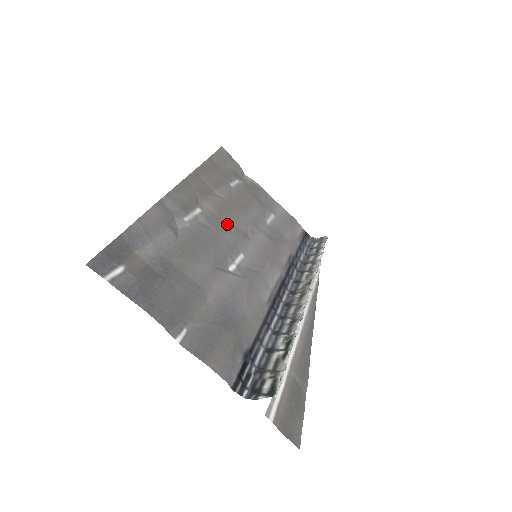
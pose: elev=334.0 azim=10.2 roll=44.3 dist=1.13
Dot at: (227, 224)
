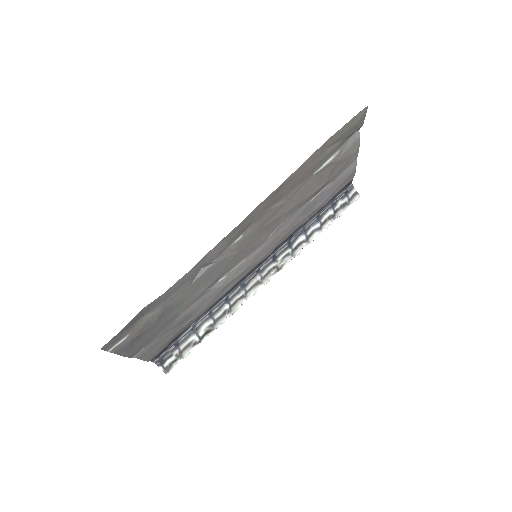
Dot at: (257, 237)
